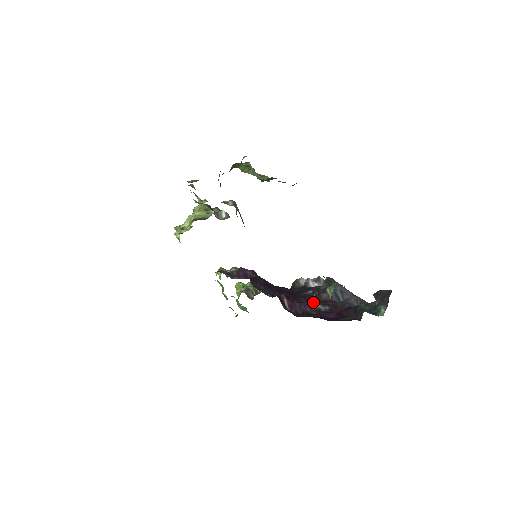
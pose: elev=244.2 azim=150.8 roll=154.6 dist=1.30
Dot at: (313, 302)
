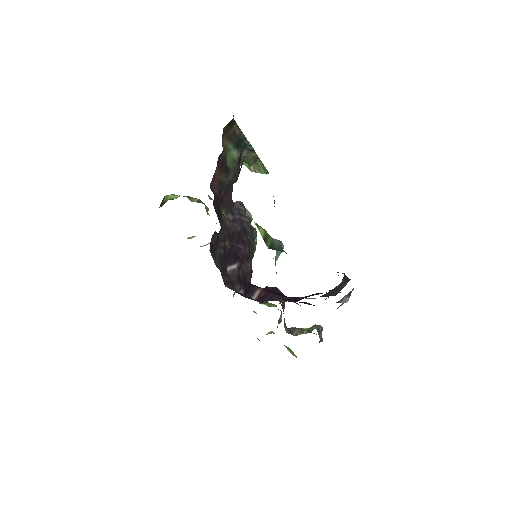
Dot at: occluded
